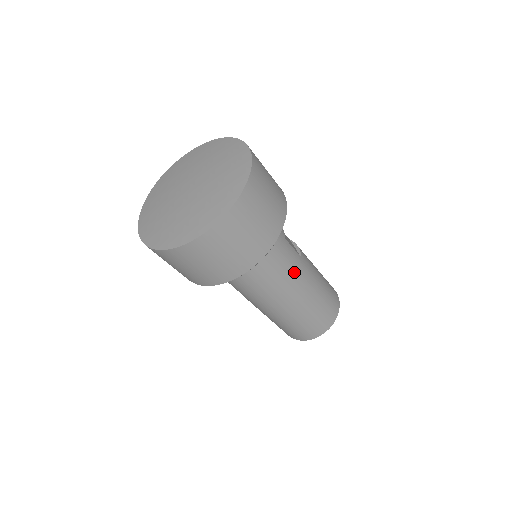
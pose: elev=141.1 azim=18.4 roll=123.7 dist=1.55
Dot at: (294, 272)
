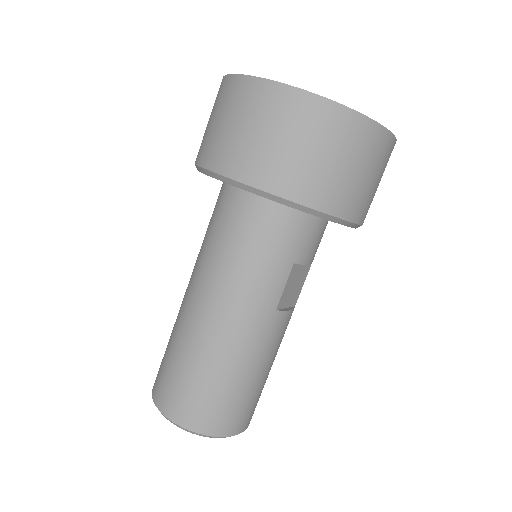
Dot at: (250, 296)
